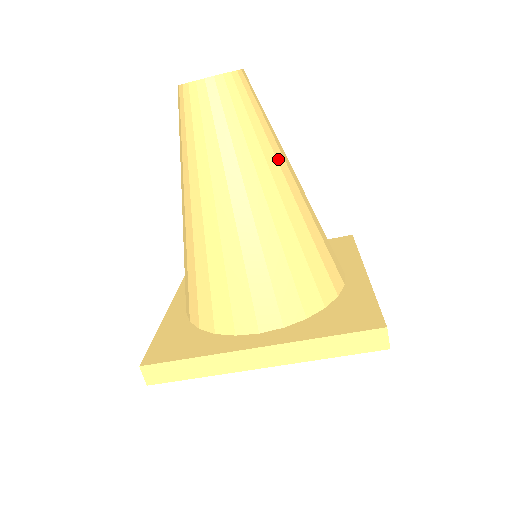
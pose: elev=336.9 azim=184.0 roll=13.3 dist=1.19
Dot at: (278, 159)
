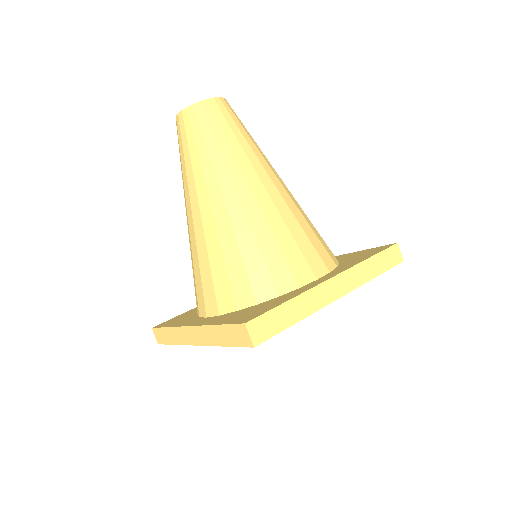
Dot at: occluded
